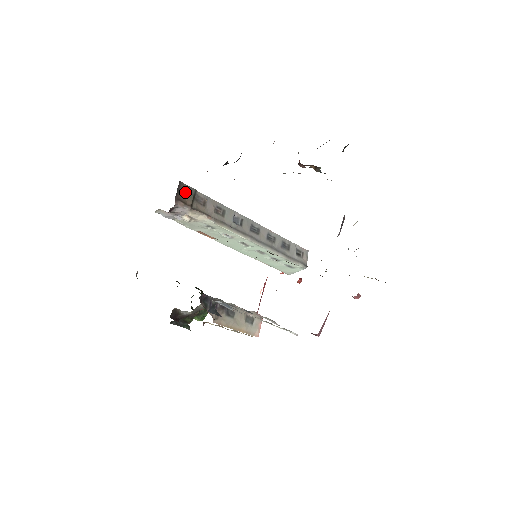
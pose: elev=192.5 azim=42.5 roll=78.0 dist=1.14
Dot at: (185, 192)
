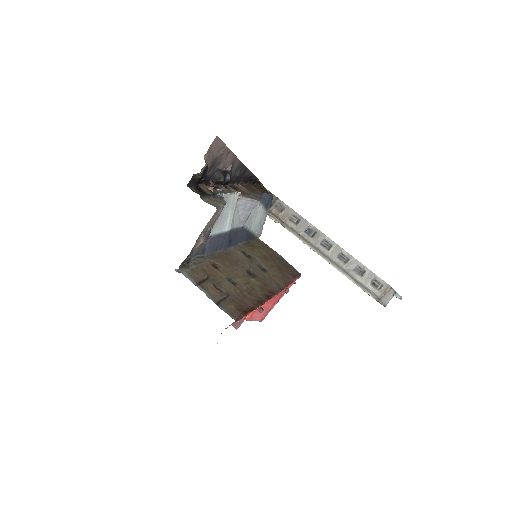
Dot at: occluded
